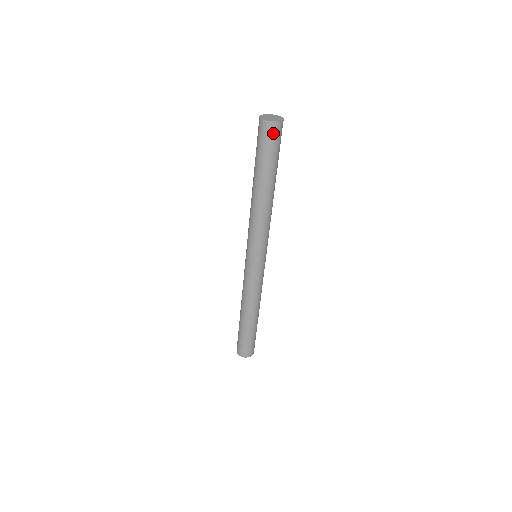
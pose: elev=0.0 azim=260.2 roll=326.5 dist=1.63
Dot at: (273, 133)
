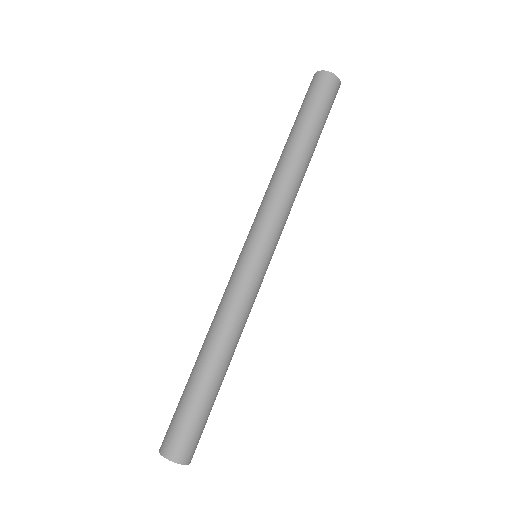
Dot at: (335, 91)
